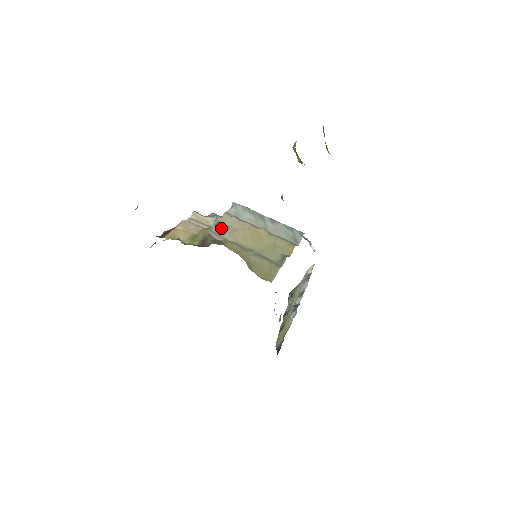
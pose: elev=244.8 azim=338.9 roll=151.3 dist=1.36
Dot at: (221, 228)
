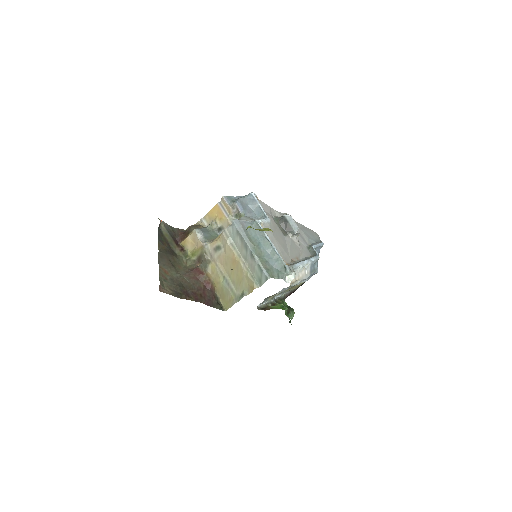
Dot at: (215, 247)
